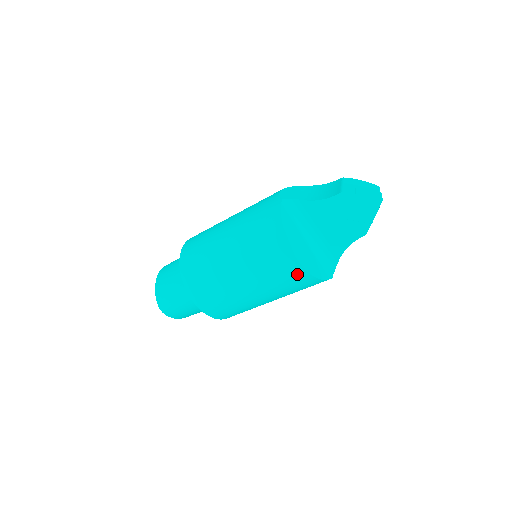
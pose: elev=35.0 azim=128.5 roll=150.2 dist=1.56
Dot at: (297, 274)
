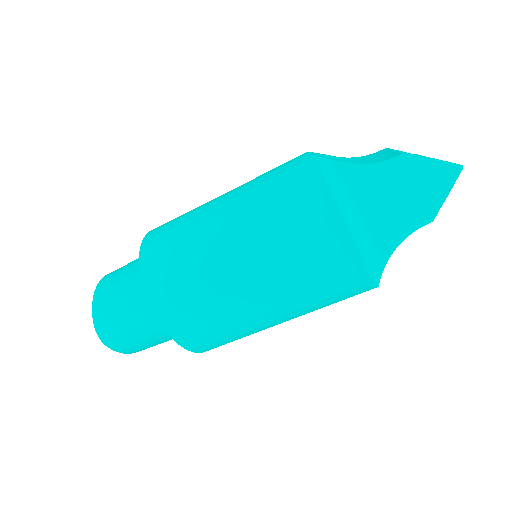
Dot at: (338, 272)
